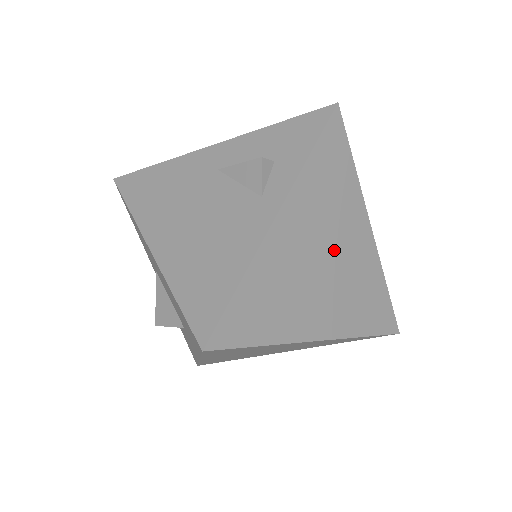
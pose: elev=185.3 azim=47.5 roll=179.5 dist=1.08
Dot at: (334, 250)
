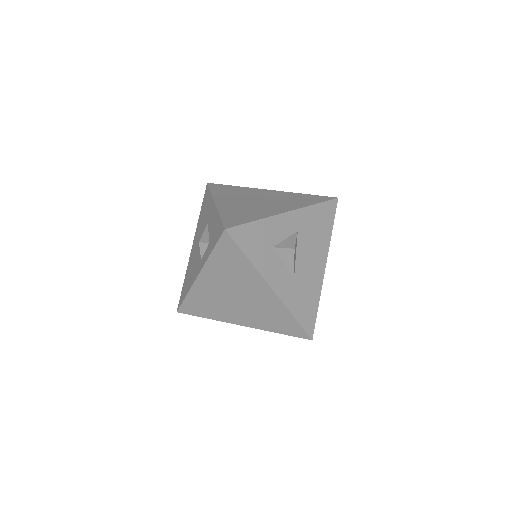
Dot at: (241, 294)
